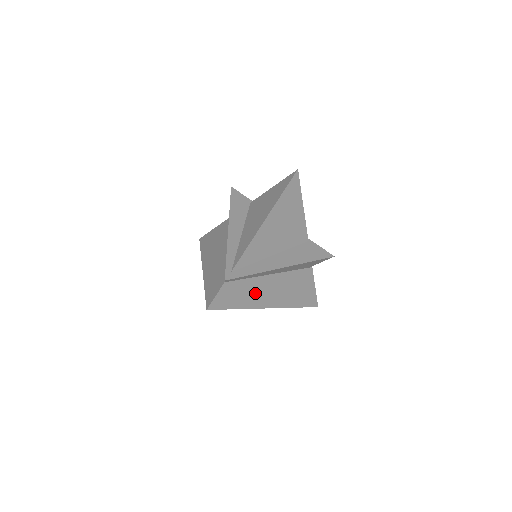
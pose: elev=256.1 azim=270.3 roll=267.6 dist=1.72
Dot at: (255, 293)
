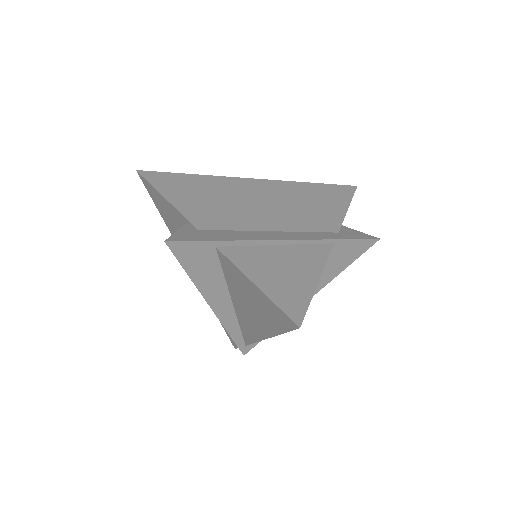
Dot at: occluded
